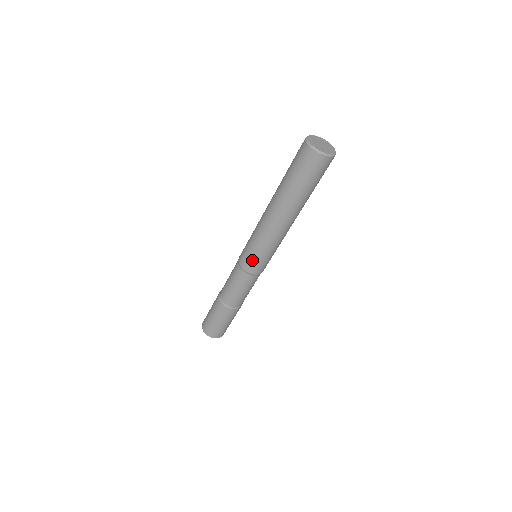
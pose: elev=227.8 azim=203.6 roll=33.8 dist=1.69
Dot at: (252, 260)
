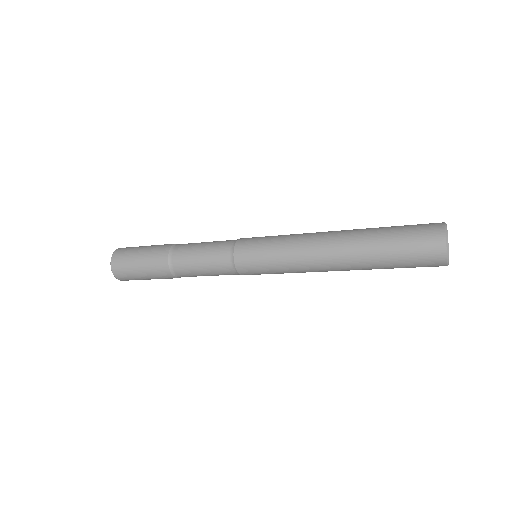
Dot at: occluded
